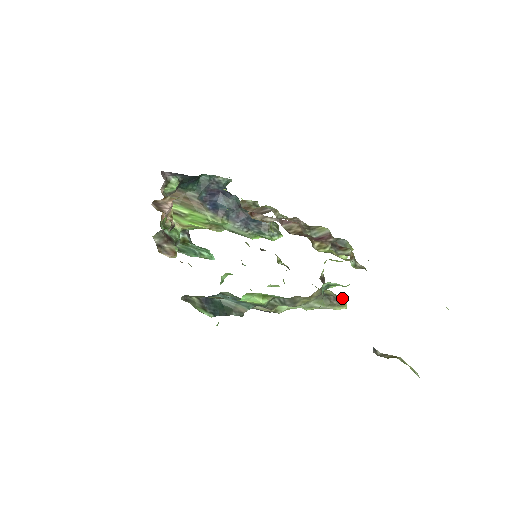
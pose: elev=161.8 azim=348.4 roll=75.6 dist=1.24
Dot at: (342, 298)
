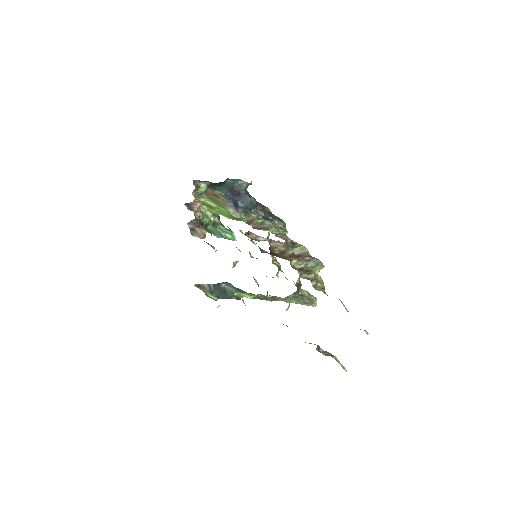
Dot at: (314, 298)
